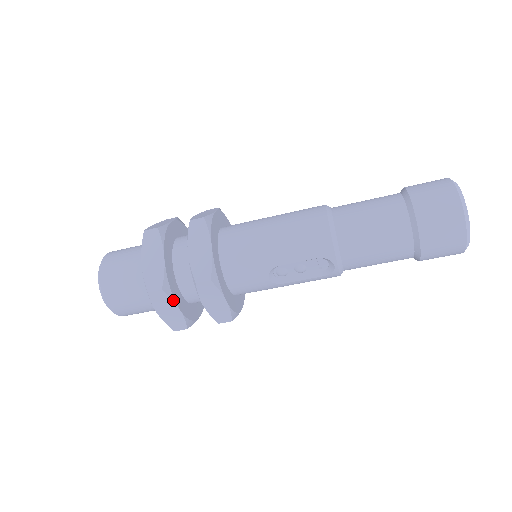
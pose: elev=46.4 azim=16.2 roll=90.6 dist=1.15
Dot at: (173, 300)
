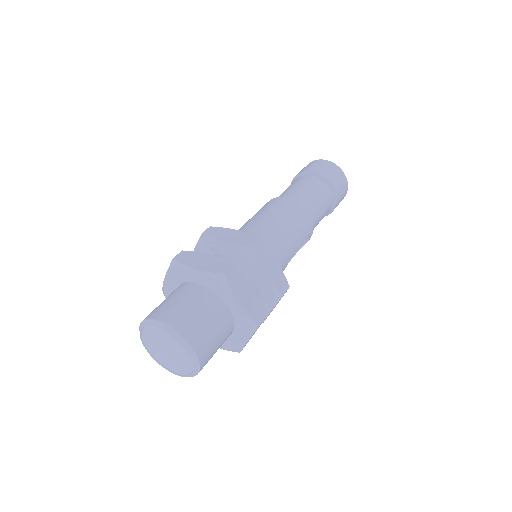
Dot at: occluded
